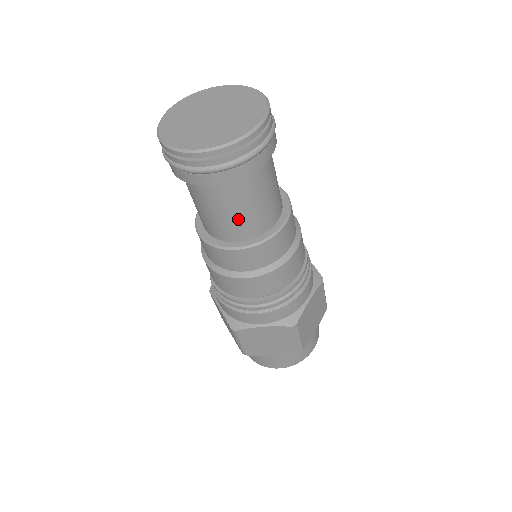
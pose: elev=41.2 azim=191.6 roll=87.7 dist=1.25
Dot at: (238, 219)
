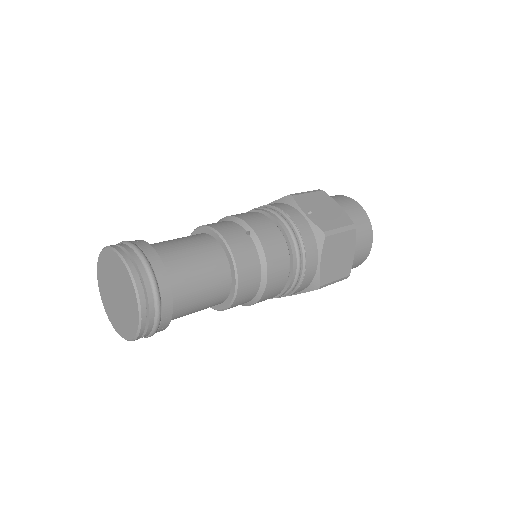
Dot at: occluded
